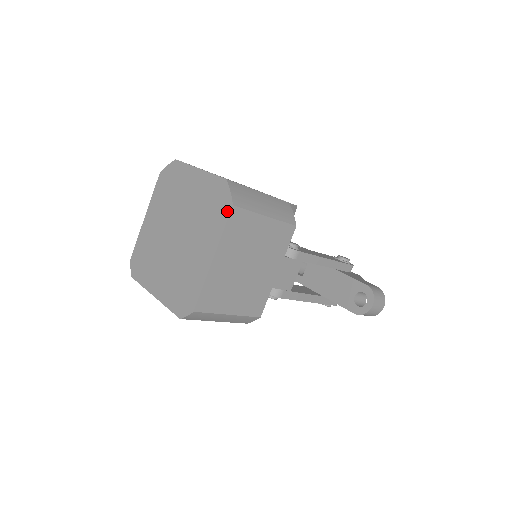
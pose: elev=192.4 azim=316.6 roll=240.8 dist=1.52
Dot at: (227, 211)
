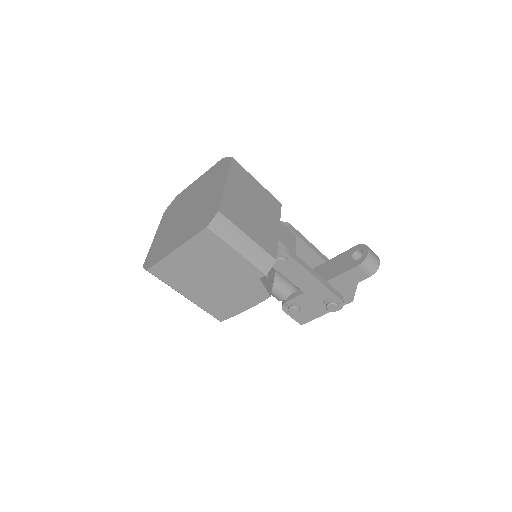
Dot at: (229, 162)
